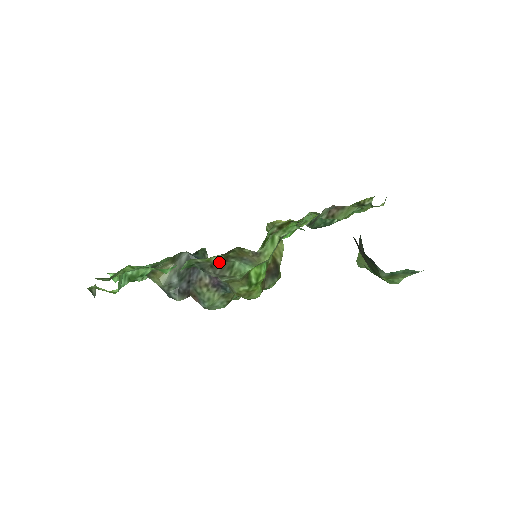
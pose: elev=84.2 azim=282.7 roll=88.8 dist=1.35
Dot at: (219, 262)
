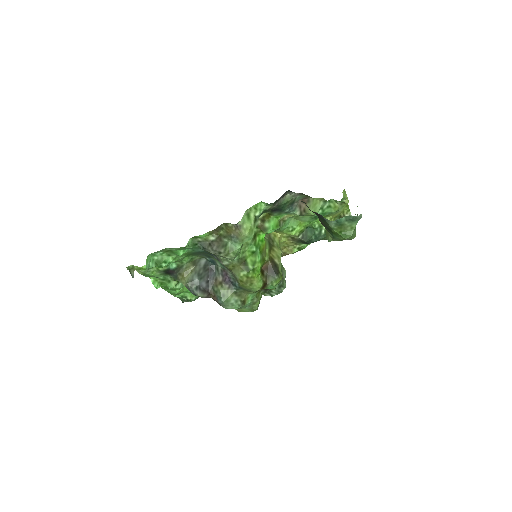
Dot at: (215, 241)
